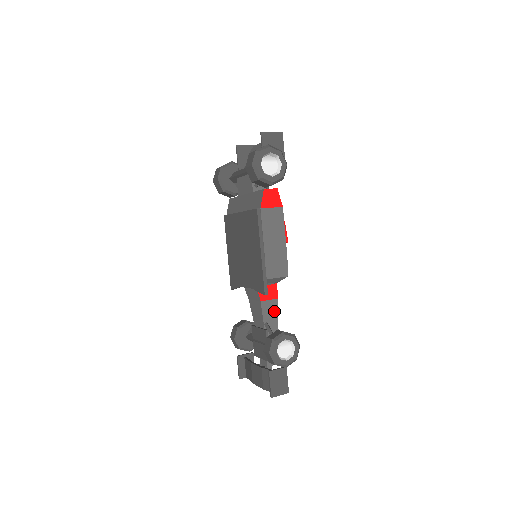
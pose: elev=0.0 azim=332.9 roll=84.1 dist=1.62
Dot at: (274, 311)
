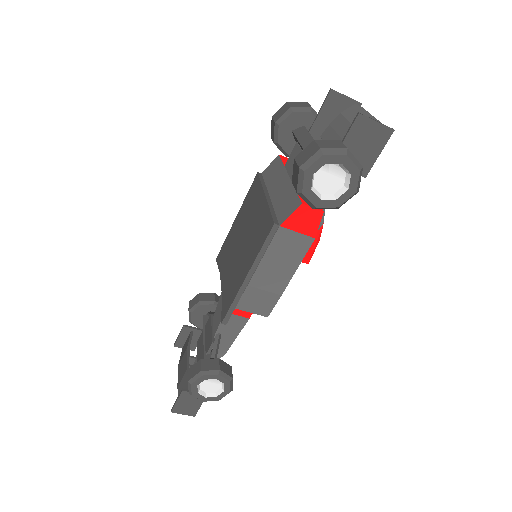
Dot at: (237, 327)
